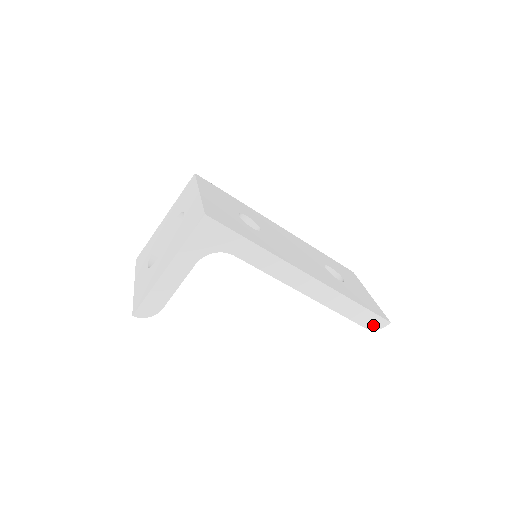
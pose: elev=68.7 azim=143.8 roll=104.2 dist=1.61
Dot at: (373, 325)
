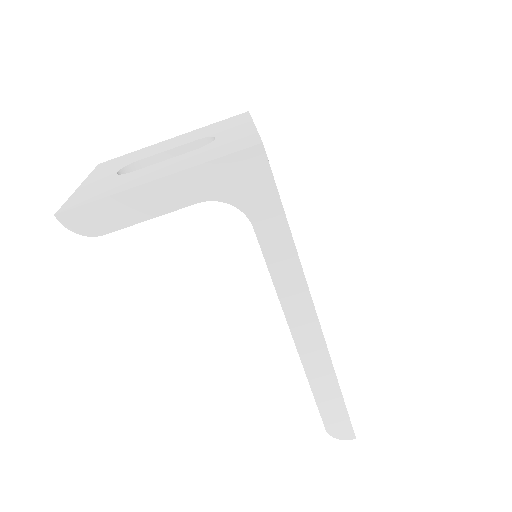
Dot at: (336, 429)
